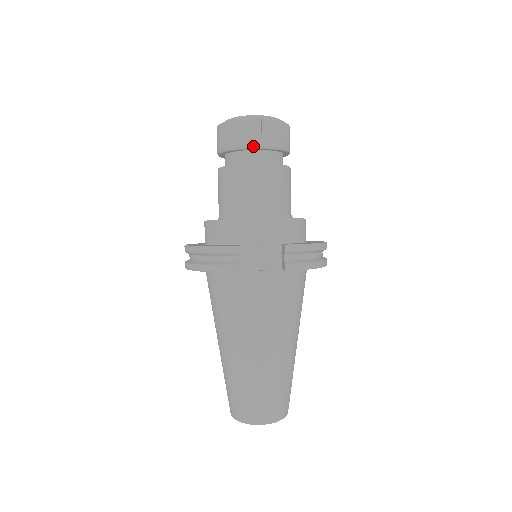
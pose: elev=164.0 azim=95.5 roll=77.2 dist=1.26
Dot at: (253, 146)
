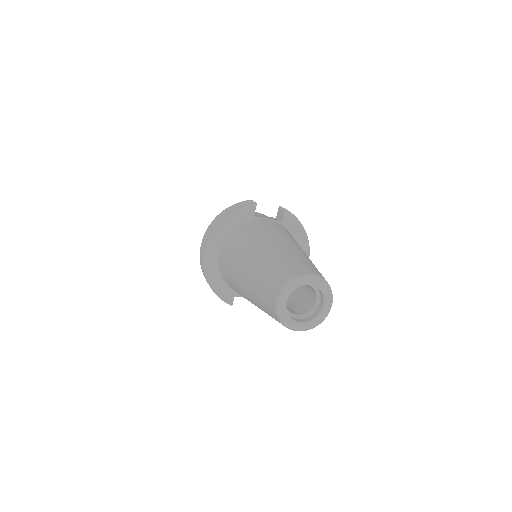
Dot at: occluded
